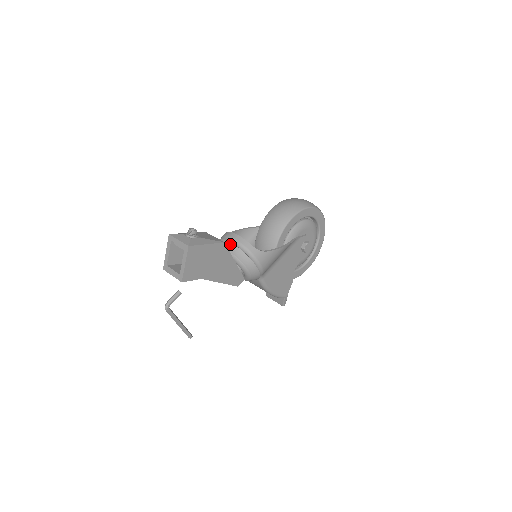
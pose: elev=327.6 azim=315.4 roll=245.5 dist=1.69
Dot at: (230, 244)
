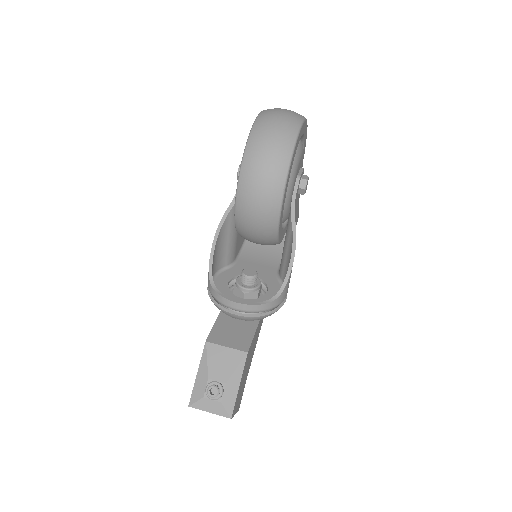
Dot at: (240, 317)
